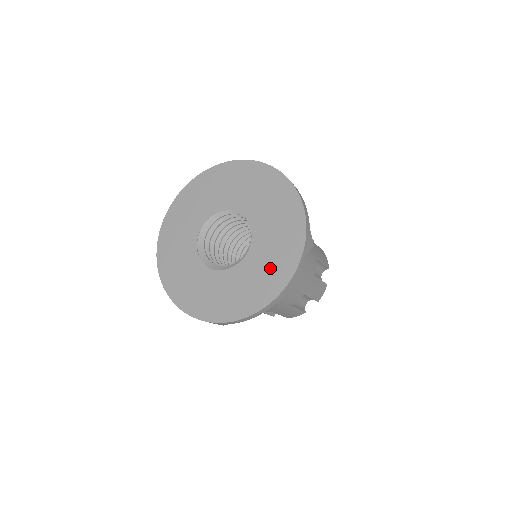
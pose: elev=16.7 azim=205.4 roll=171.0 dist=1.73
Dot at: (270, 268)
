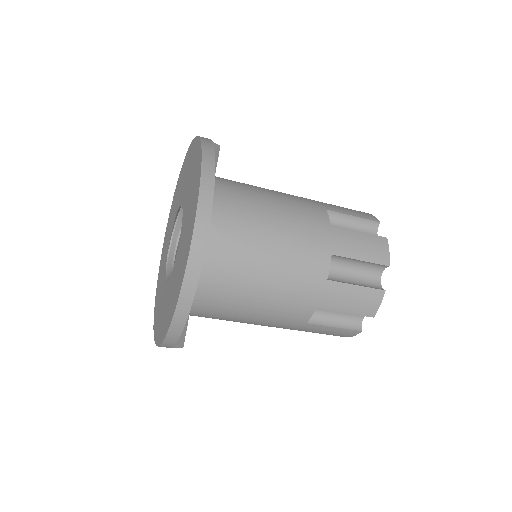
Dot at: (176, 280)
